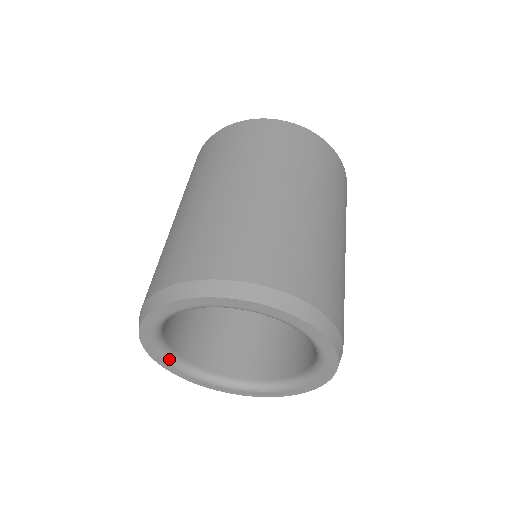
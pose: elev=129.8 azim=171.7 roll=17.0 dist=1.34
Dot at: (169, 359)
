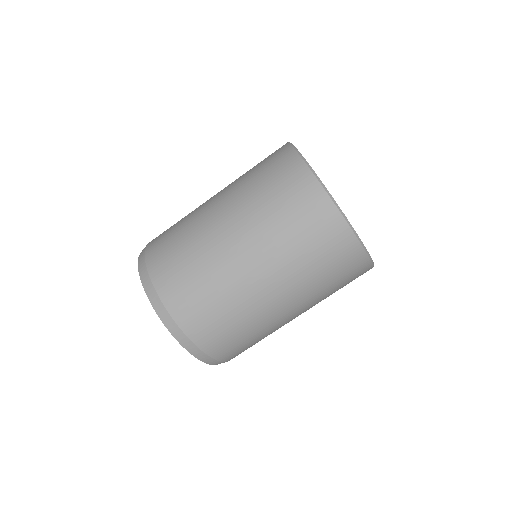
Dot at: occluded
